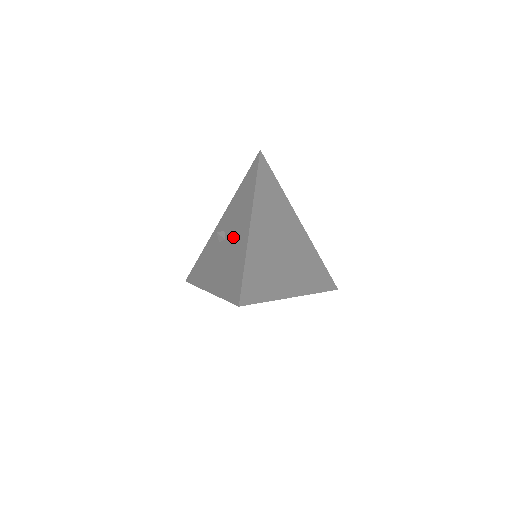
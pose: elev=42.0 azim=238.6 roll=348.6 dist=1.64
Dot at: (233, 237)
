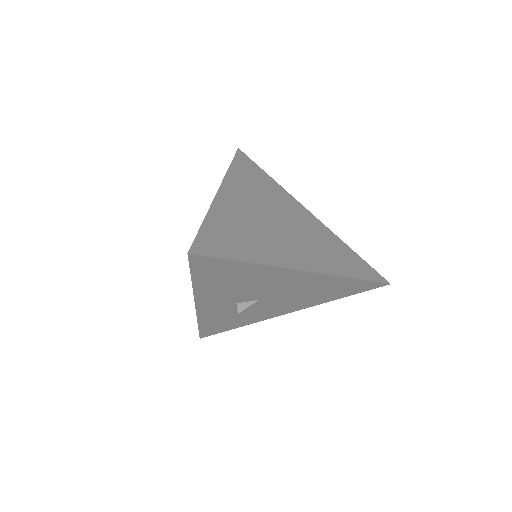
Dot at: occluded
